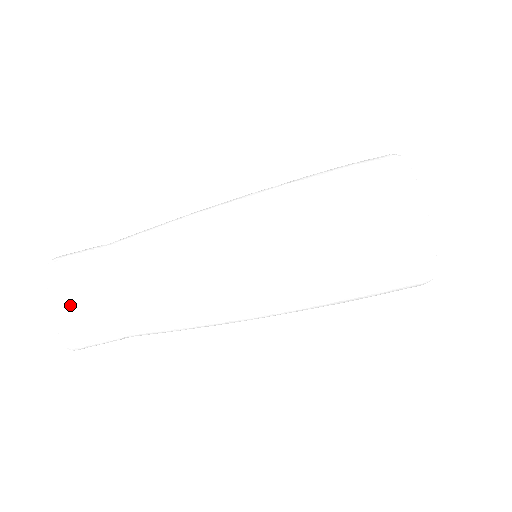
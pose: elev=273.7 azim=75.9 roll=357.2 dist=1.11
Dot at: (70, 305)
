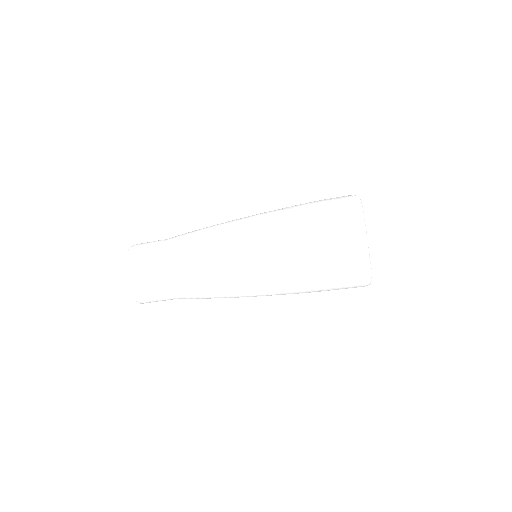
Dot at: (139, 277)
